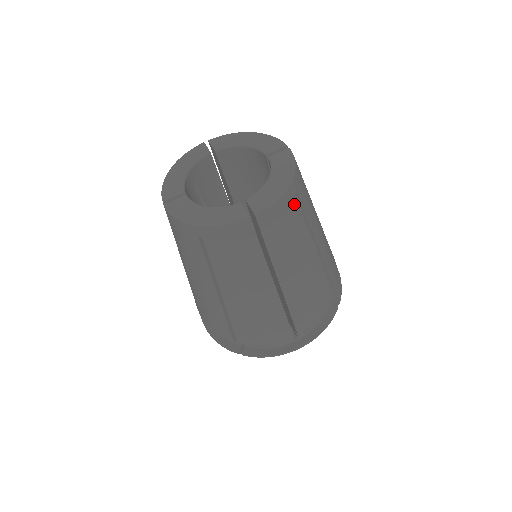
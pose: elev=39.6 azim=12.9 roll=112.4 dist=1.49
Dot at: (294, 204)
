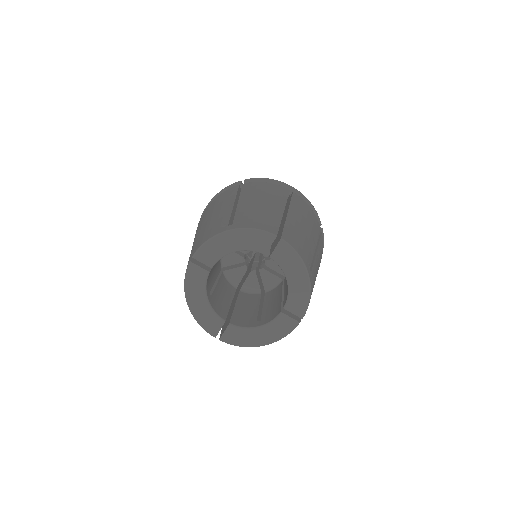
Dot at: (312, 276)
